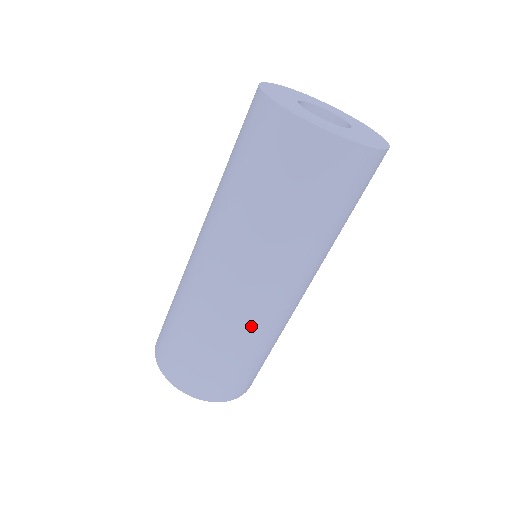
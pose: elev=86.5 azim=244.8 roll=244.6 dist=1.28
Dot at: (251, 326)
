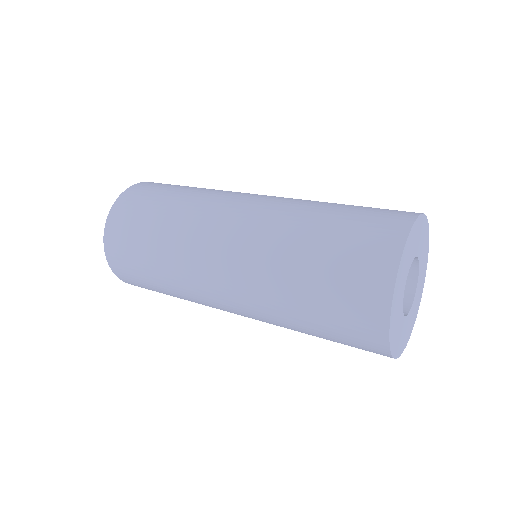
Dot at: occluded
